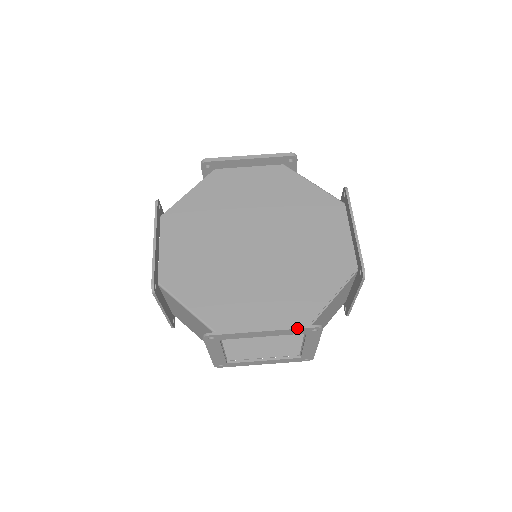
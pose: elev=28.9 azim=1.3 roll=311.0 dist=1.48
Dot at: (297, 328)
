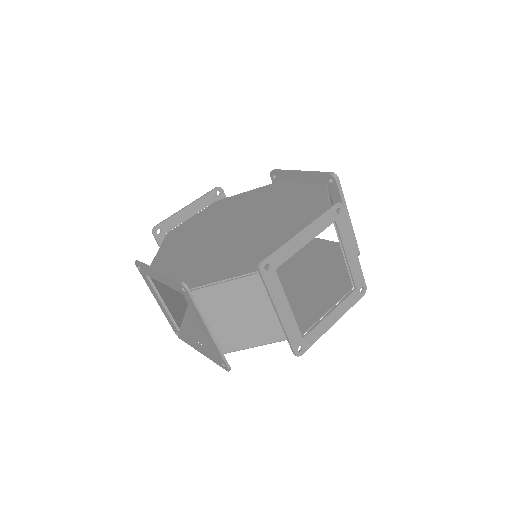
Dot at: (171, 278)
